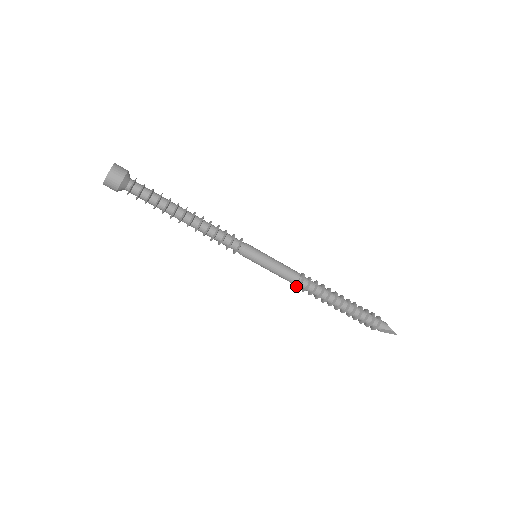
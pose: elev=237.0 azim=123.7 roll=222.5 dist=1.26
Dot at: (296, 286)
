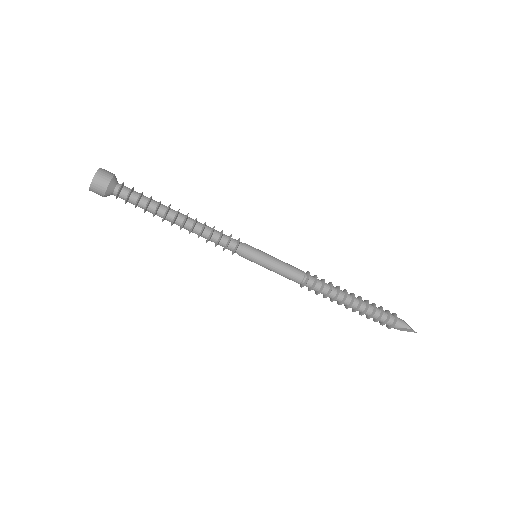
Dot at: (301, 286)
